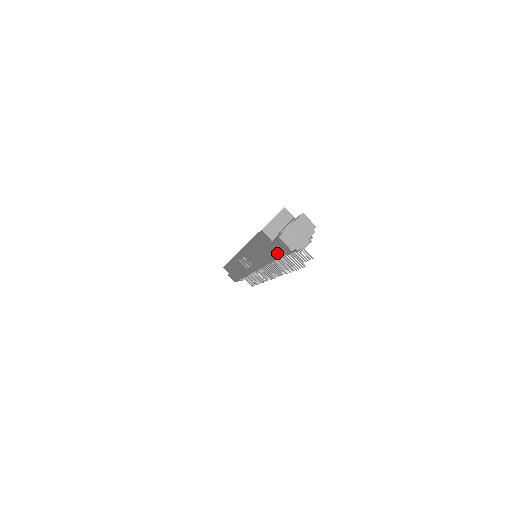
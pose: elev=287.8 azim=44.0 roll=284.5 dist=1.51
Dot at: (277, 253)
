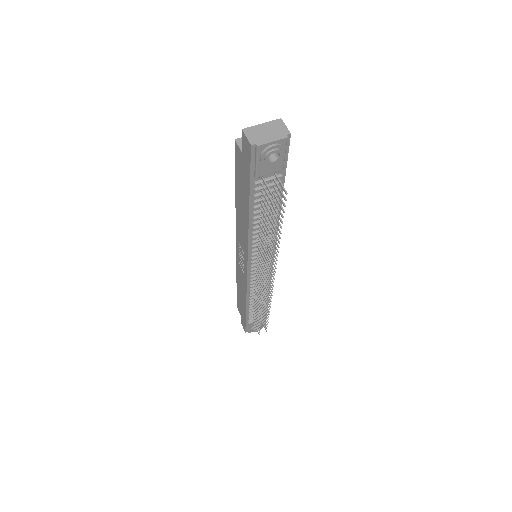
Dot at: (247, 177)
